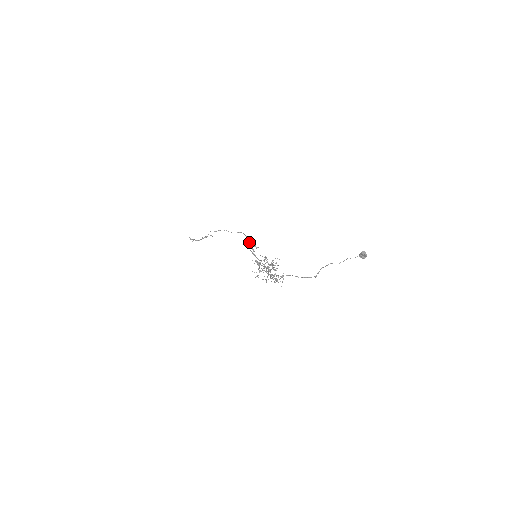
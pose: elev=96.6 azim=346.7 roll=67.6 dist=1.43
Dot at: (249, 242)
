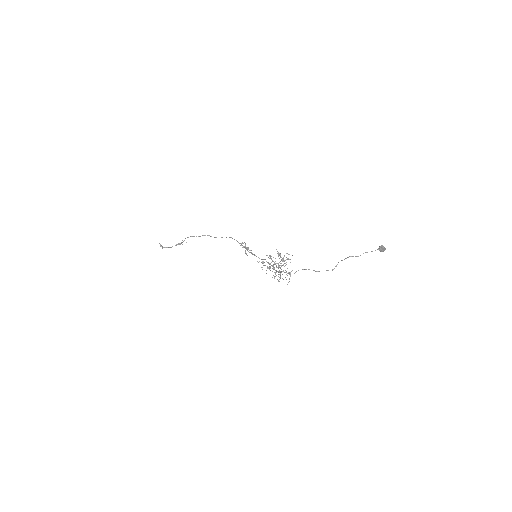
Dot at: (242, 245)
